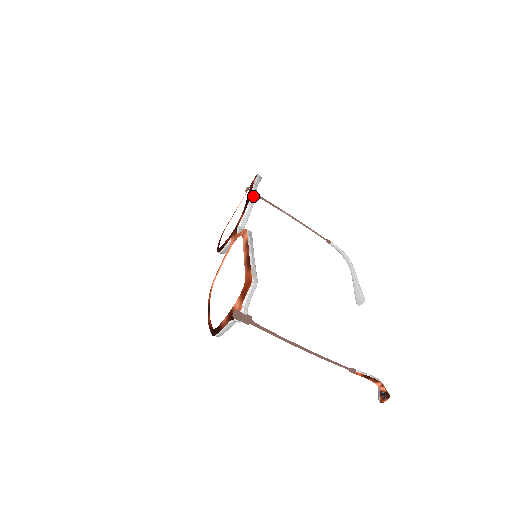
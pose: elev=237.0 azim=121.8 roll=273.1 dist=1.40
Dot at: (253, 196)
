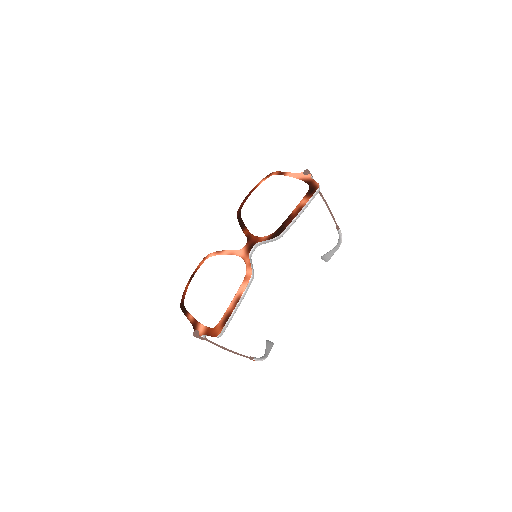
Dot at: (288, 228)
